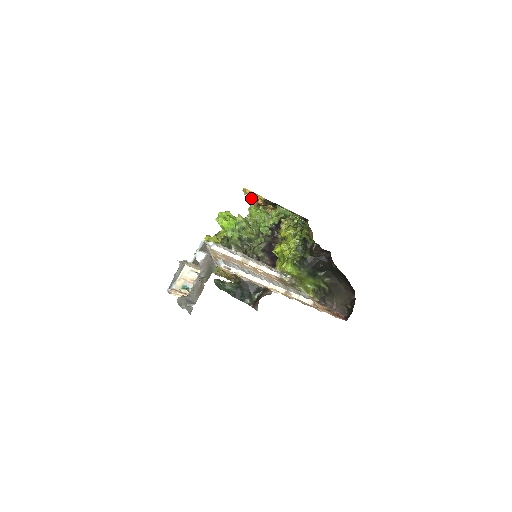
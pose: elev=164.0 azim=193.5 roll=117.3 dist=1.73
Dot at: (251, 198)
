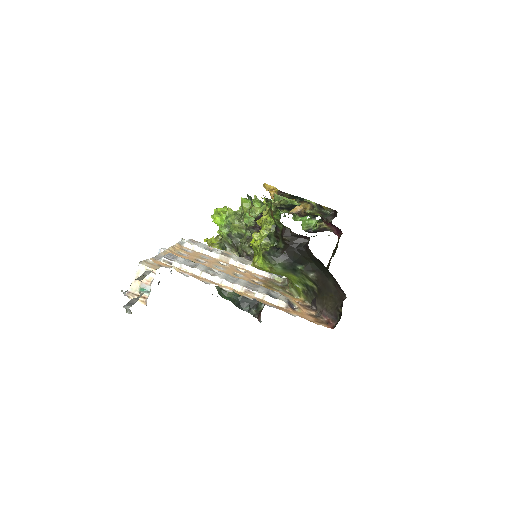
Dot at: occluded
